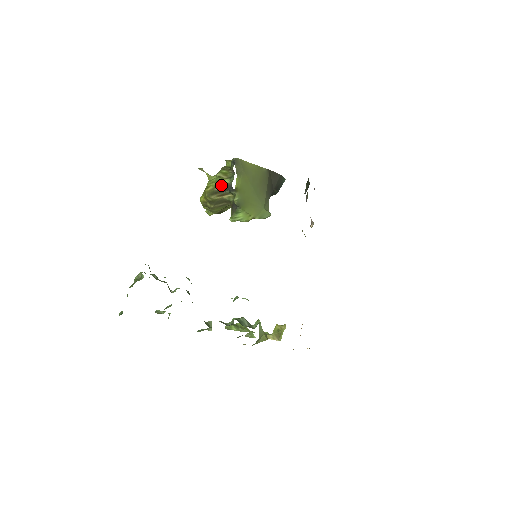
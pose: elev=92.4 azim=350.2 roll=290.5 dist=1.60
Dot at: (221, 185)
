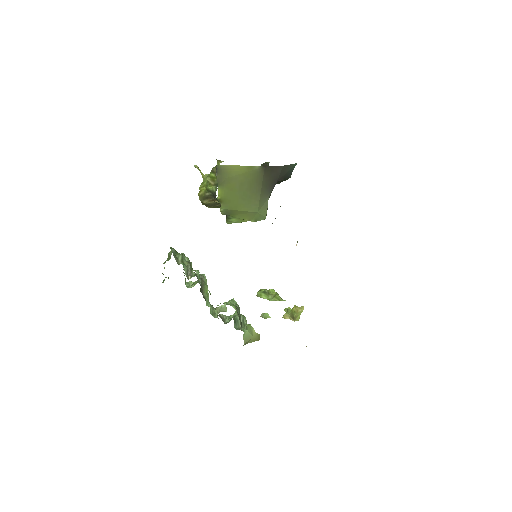
Dot at: (210, 191)
